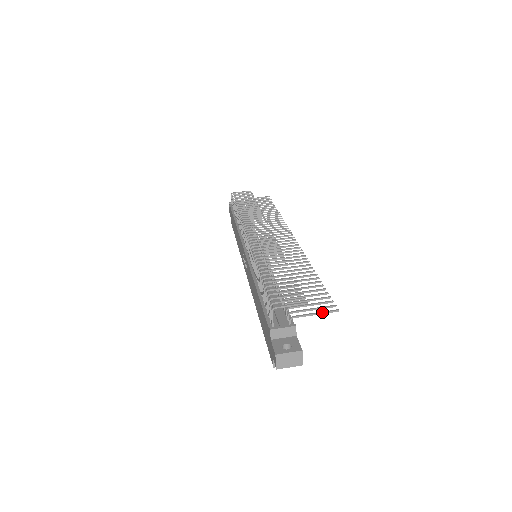
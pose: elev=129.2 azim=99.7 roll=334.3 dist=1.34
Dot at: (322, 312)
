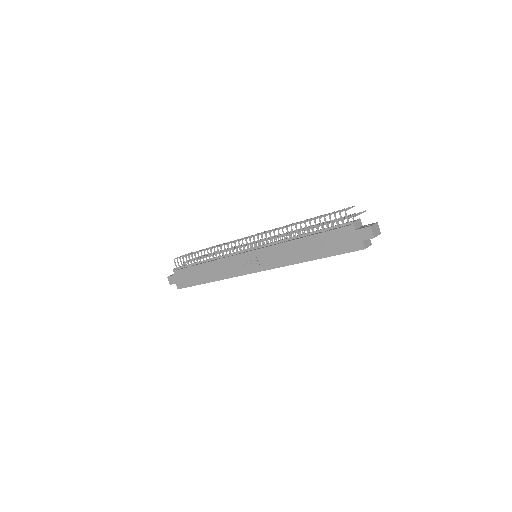
Dot at: (362, 212)
